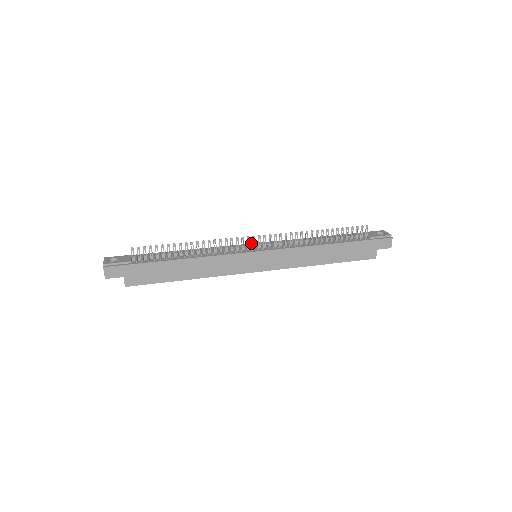
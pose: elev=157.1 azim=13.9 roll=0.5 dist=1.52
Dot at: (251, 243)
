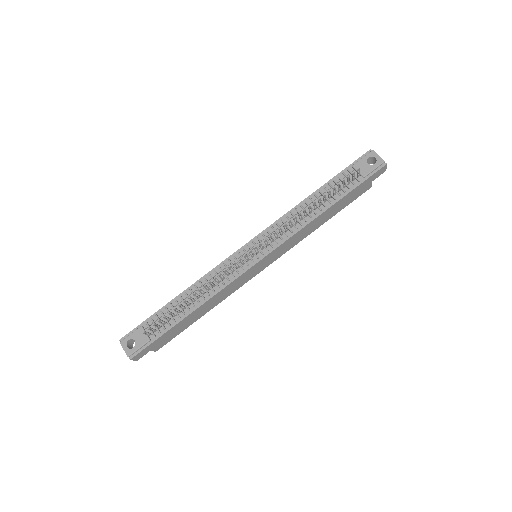
Dot at: occluded
